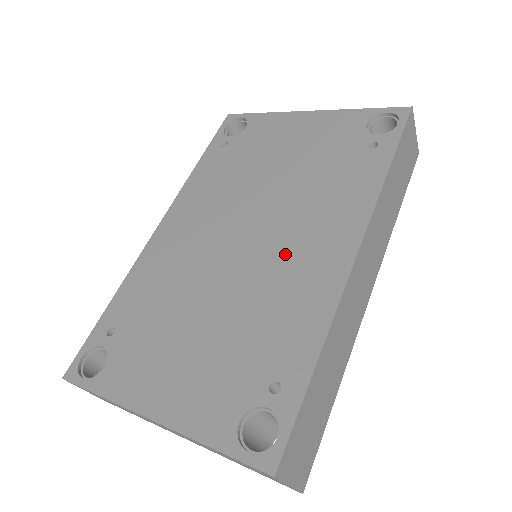
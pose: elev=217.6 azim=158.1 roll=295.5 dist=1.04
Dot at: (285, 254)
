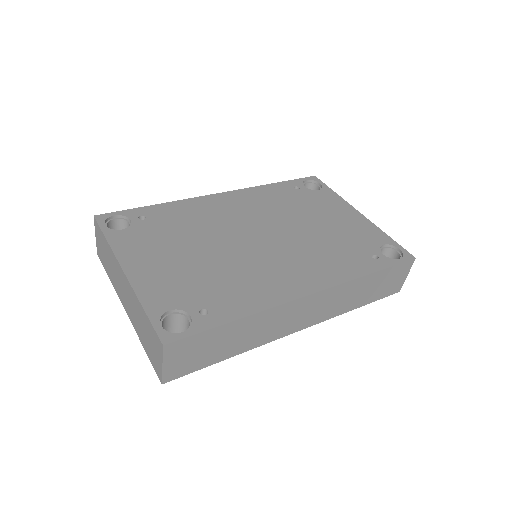
Dot at: (273, 263)
